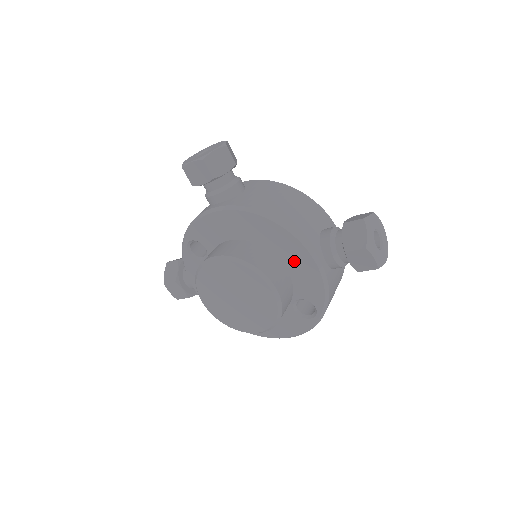
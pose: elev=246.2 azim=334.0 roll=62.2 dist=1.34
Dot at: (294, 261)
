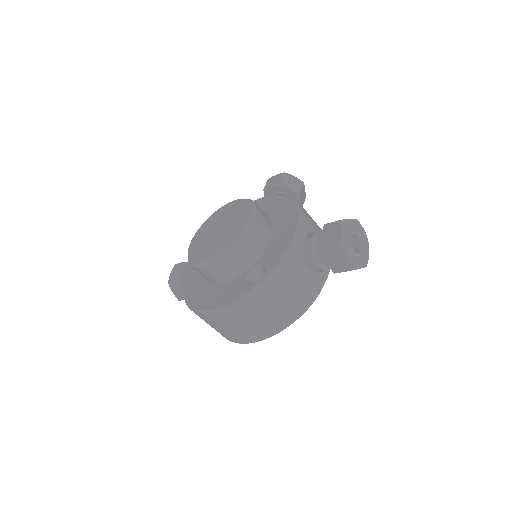
Dot at: (282, 229)
